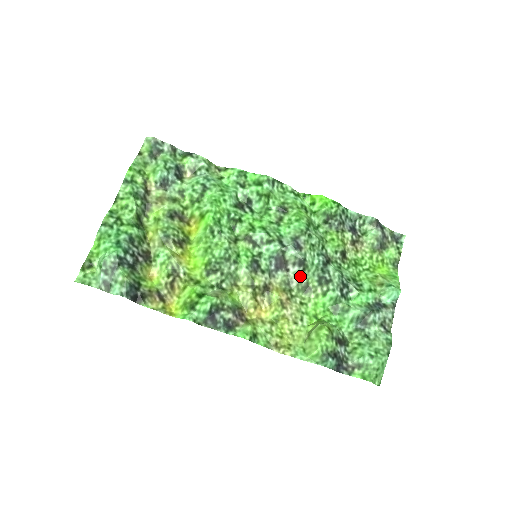
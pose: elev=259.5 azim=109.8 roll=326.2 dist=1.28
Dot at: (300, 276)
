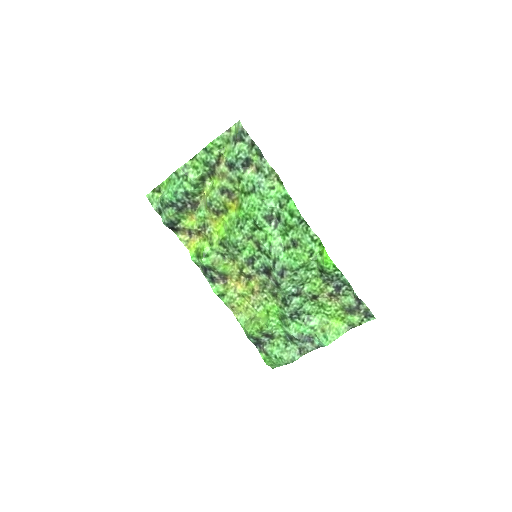
Dot at: (274, 287)
